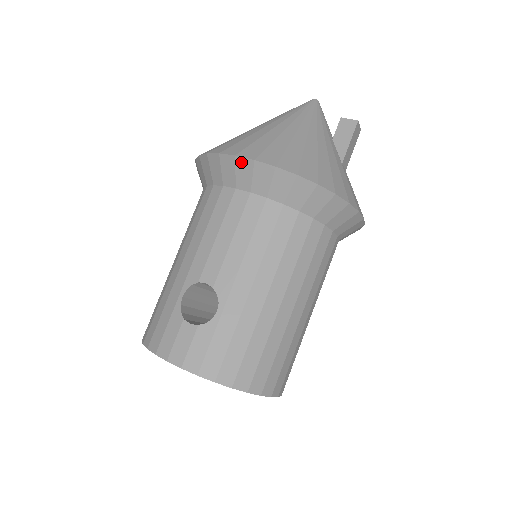
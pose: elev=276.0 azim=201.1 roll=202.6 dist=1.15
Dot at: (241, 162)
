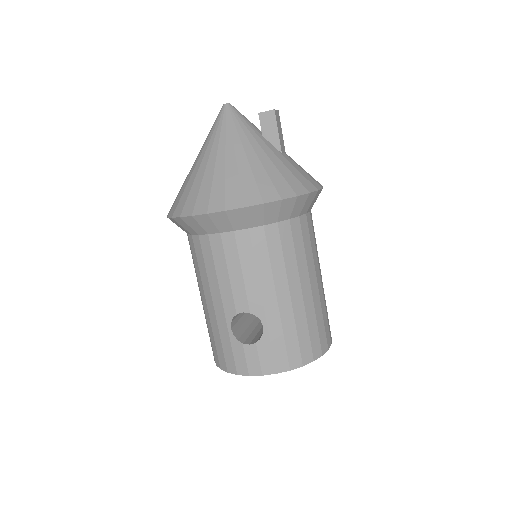
Dot at: (214, 216)
